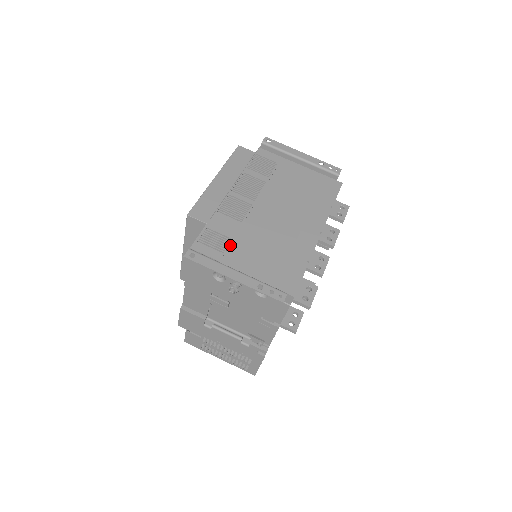
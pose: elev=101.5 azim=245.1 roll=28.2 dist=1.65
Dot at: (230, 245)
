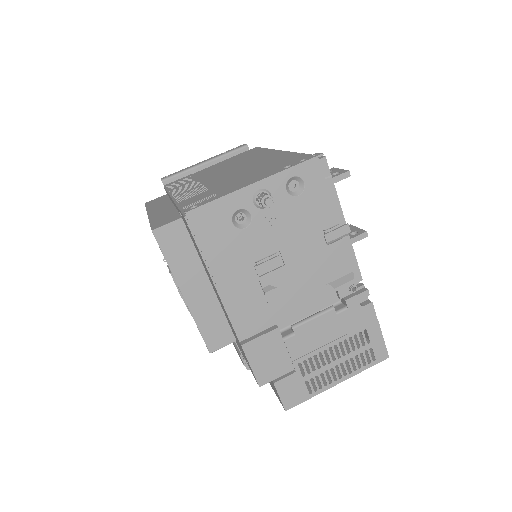
Dot at: occluded
